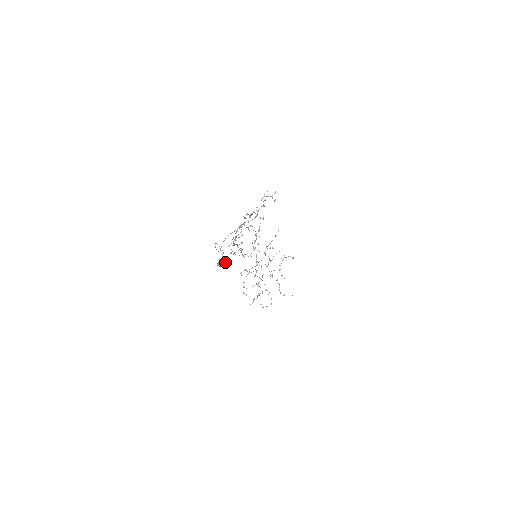
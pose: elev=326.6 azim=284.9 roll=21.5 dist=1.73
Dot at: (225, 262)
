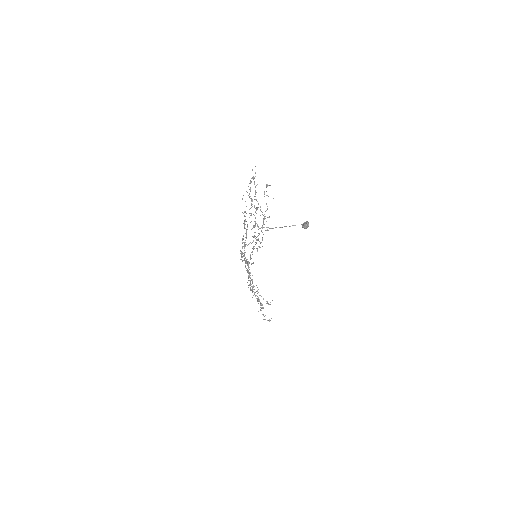
Dot at: (307, 222)
